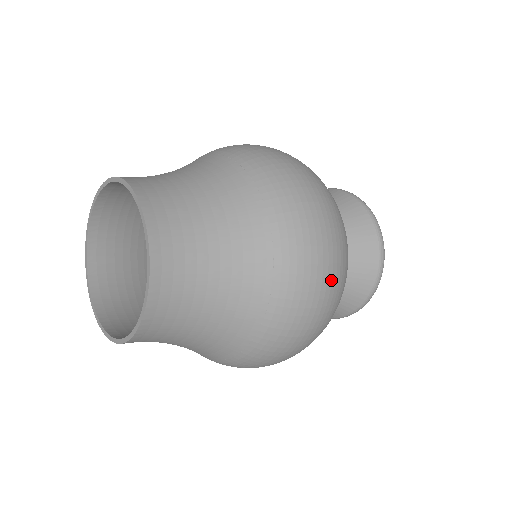
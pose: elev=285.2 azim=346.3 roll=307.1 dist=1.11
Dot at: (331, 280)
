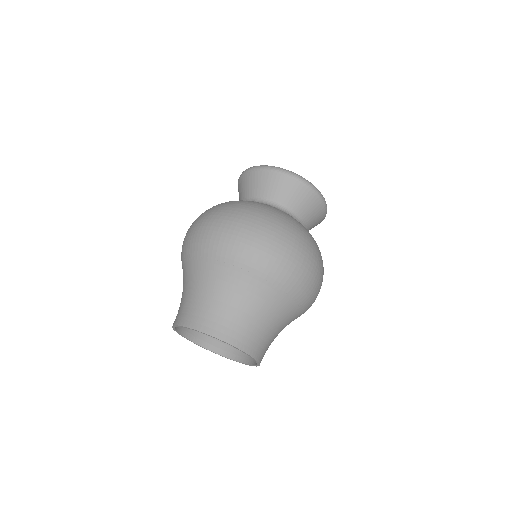
Dot at: (317, 270)
